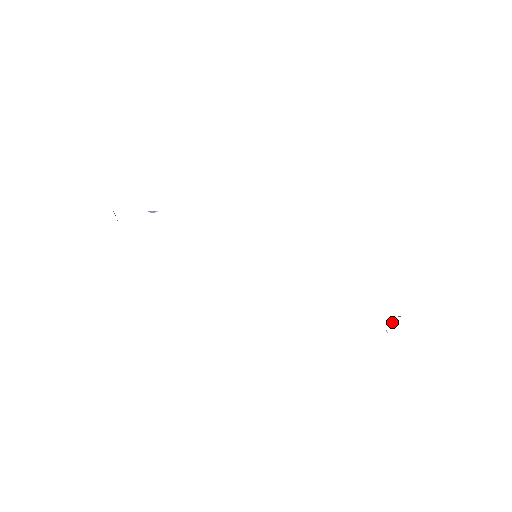
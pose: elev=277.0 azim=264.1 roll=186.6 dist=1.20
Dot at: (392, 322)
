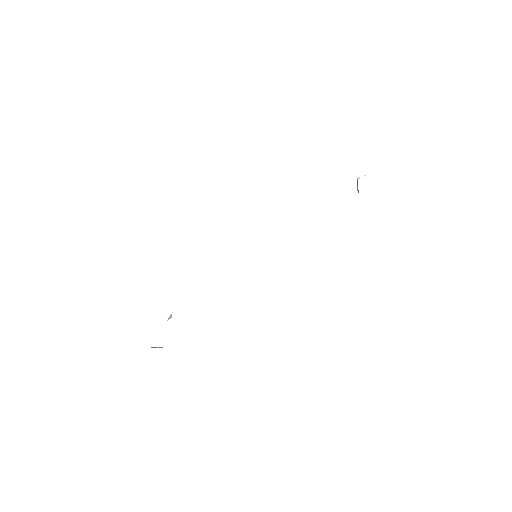
Dot at: occluded
